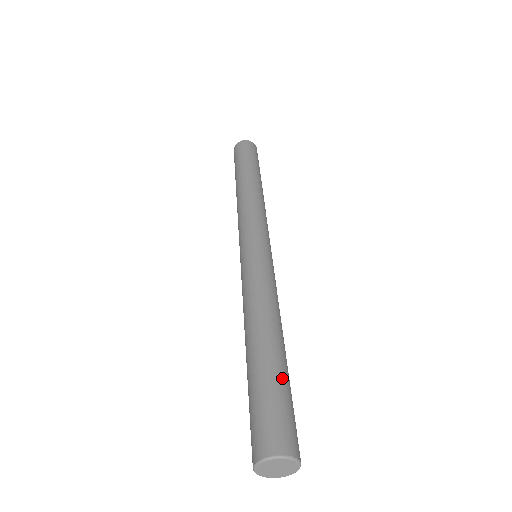
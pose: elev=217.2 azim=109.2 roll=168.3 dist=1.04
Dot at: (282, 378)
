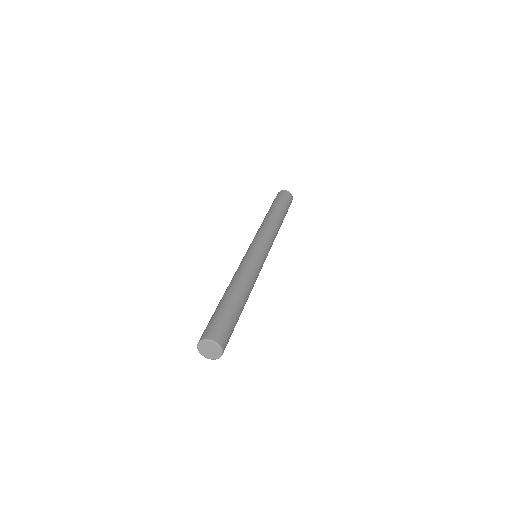
Dot at: (224, 308)
